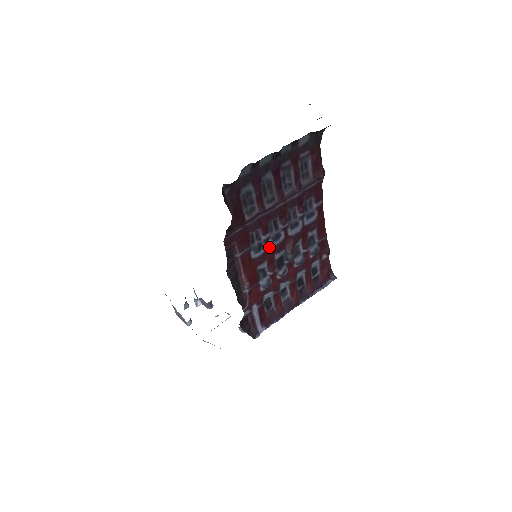
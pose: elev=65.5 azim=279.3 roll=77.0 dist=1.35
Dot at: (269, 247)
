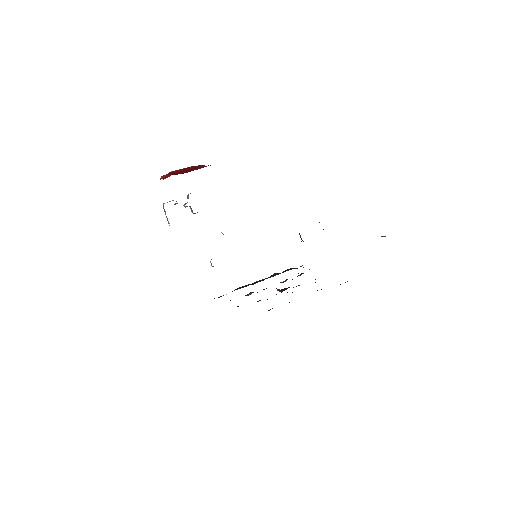
Dot at: occluded
